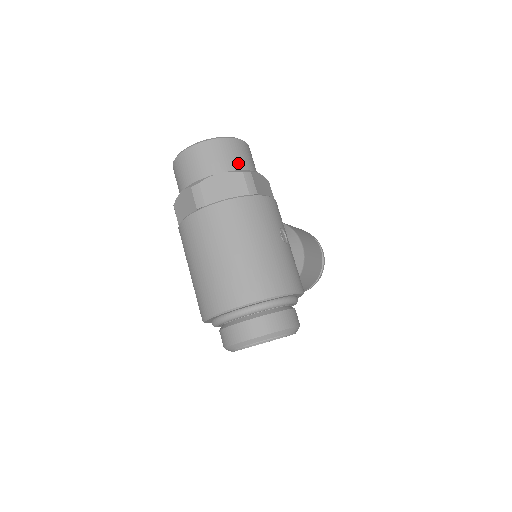
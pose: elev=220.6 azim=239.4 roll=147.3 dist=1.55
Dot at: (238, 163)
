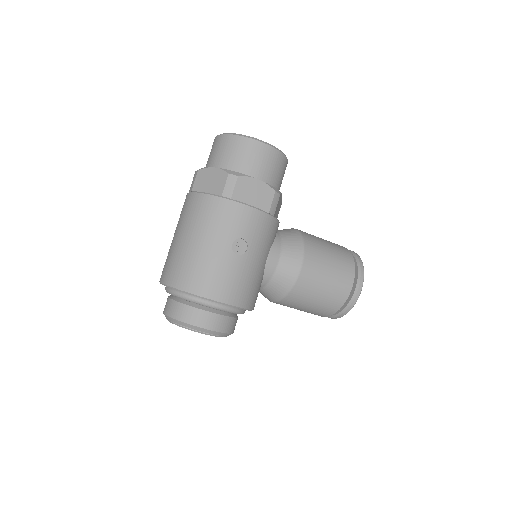
Dot at: (239, 163)
